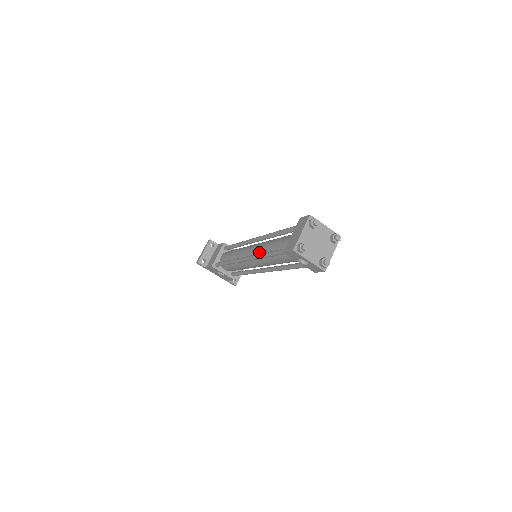
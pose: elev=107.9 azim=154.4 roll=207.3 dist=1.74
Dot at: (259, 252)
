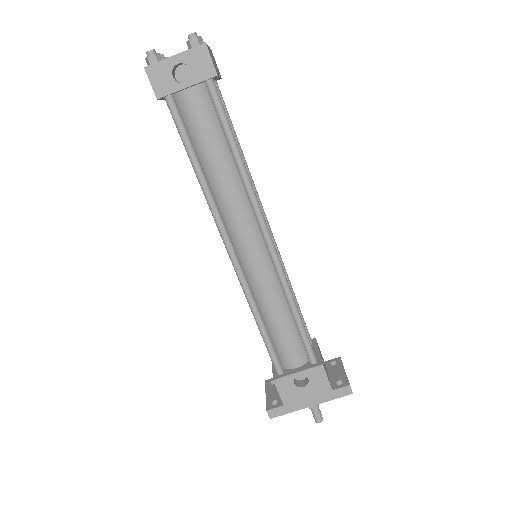
Dot at: occluded
